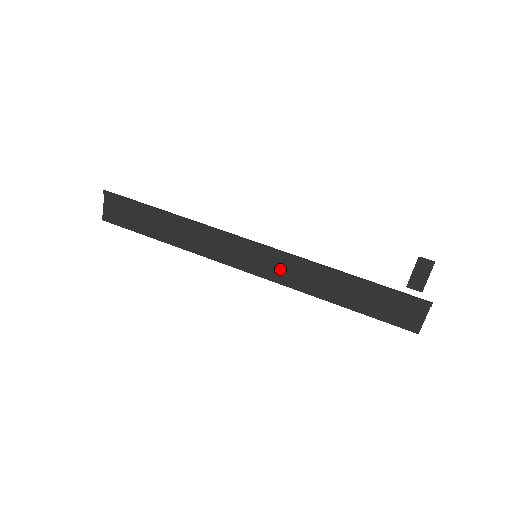
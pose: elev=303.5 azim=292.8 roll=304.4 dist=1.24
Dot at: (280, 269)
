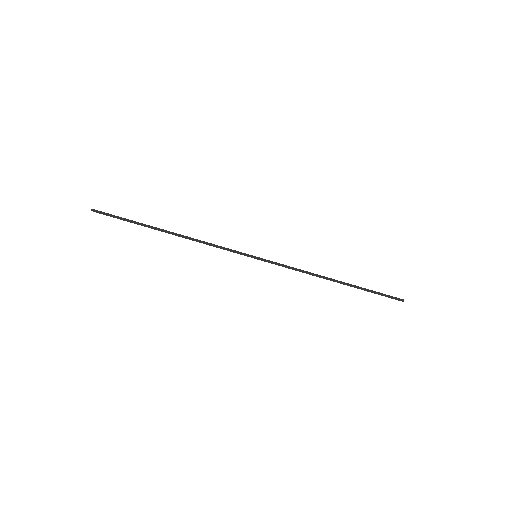
Dot at: occluded
